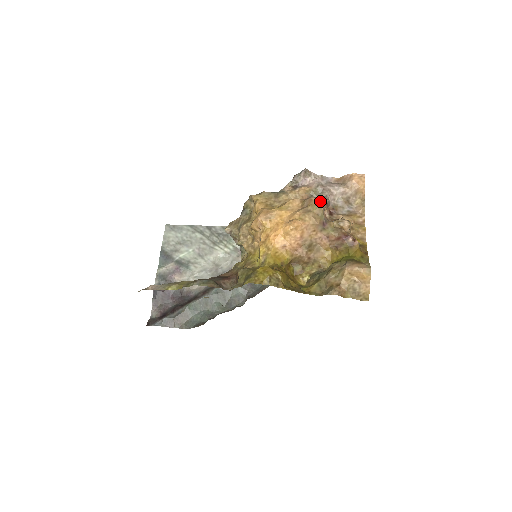
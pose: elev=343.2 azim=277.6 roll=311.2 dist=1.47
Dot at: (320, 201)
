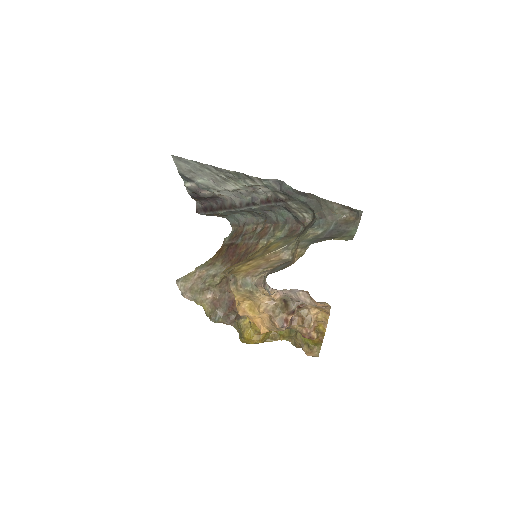
Dot at: (281, 328)
